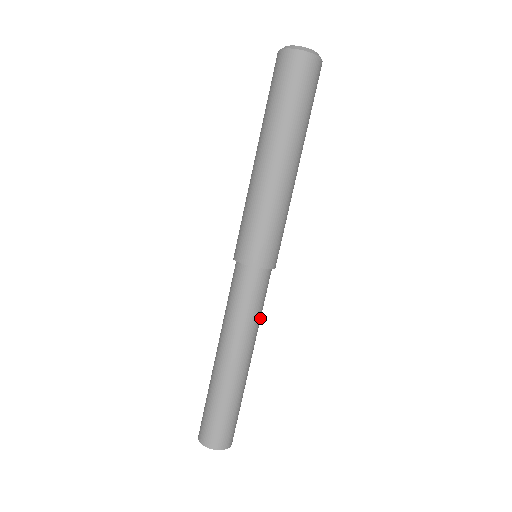
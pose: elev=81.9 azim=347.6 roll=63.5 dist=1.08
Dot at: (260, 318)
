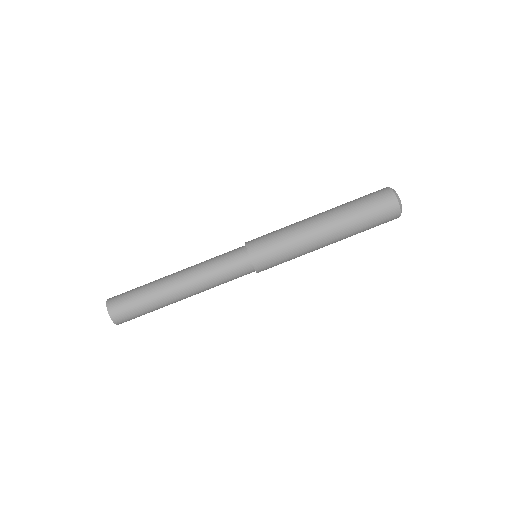
Dot at: (218, 285)
